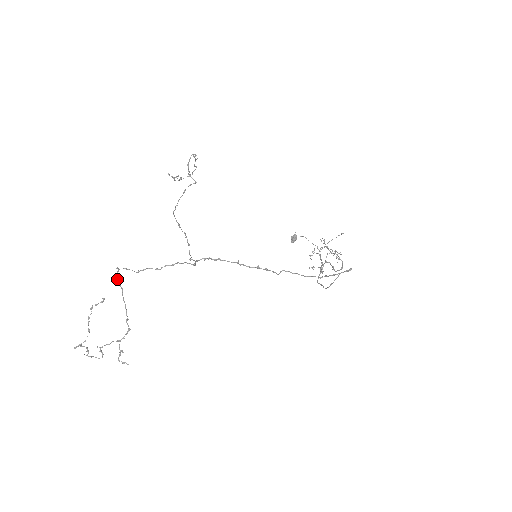
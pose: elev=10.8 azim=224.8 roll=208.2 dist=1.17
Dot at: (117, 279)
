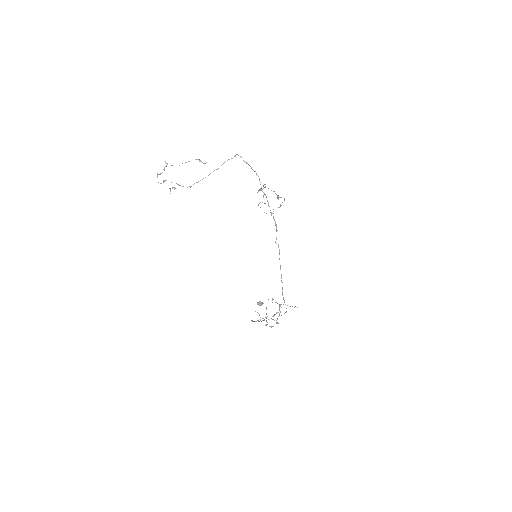
Dot at: occluded
